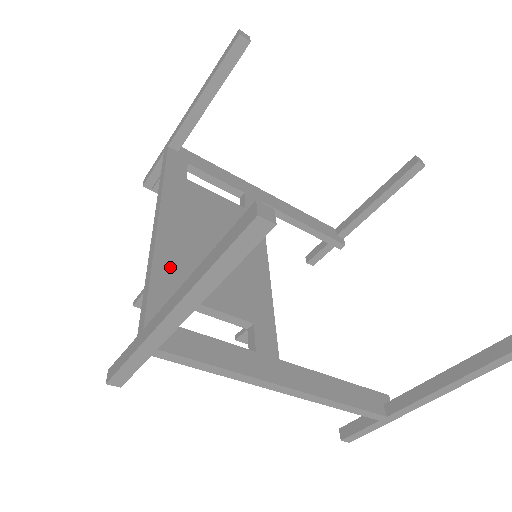
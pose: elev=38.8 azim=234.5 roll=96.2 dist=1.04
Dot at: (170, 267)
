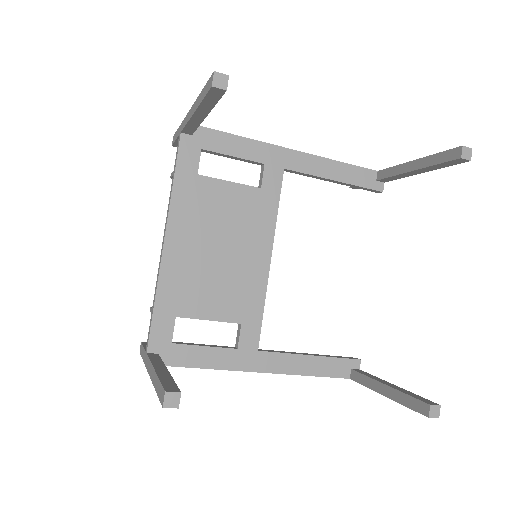
Dot at: (171, 291)
